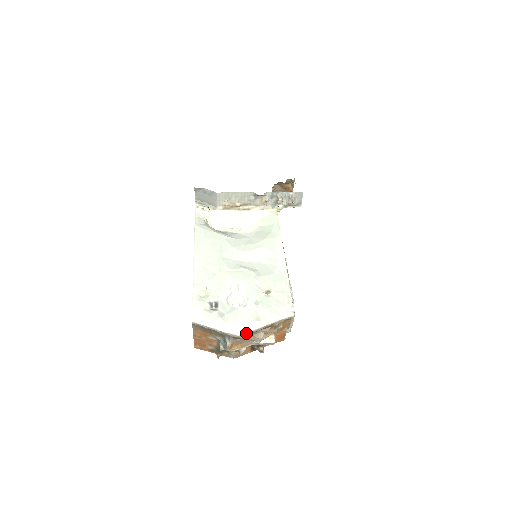
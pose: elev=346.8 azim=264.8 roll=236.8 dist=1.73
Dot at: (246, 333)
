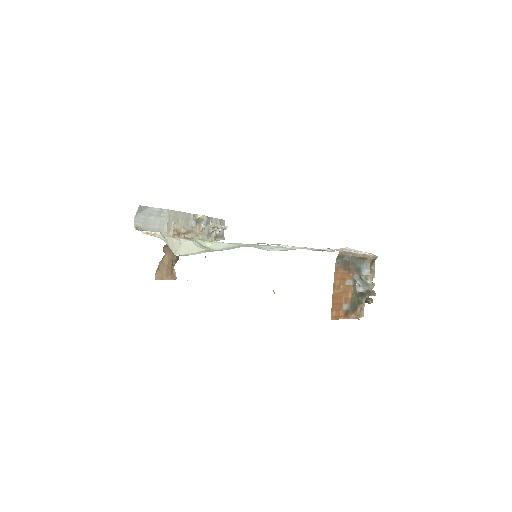
Dot at: occluded
